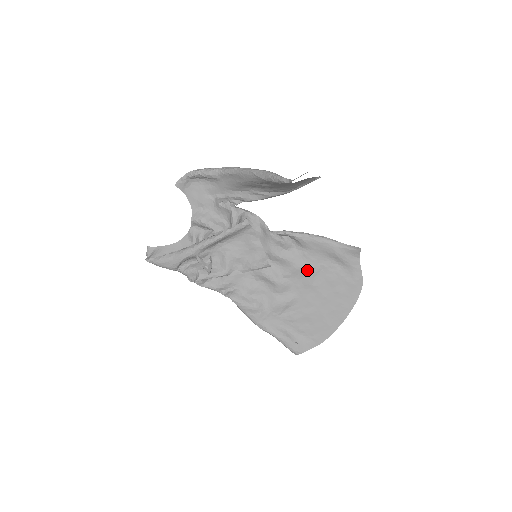
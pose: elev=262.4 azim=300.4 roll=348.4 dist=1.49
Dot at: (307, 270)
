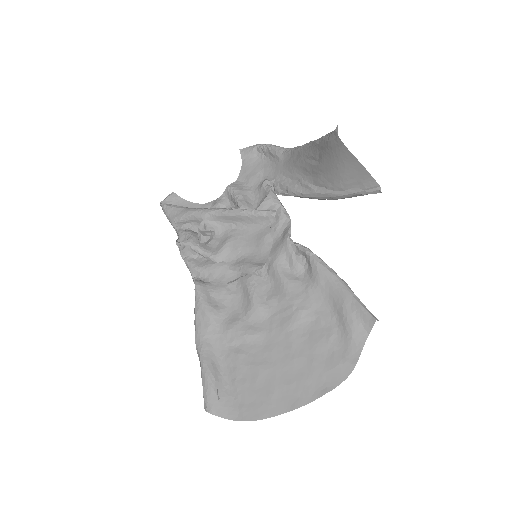
Dot at: (297, 308)
